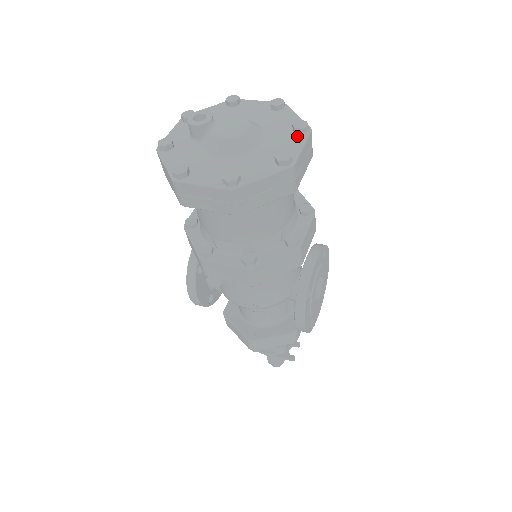
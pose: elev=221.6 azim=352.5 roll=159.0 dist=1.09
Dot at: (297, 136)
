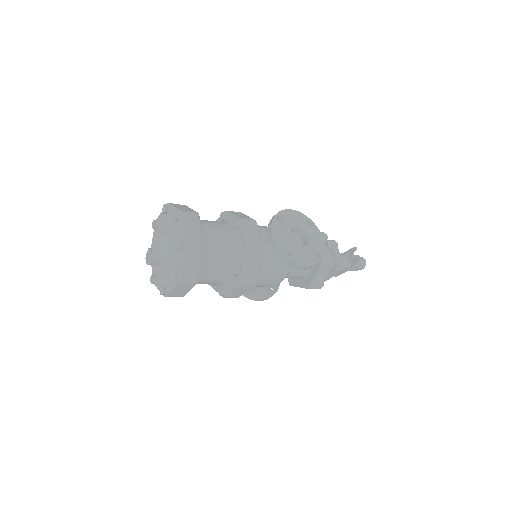
Dot at: (179, 223)
